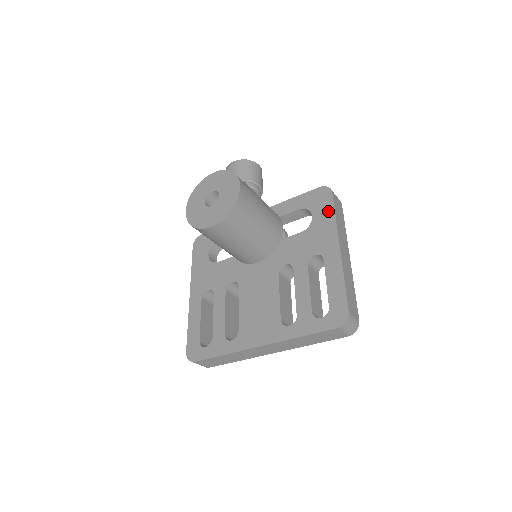
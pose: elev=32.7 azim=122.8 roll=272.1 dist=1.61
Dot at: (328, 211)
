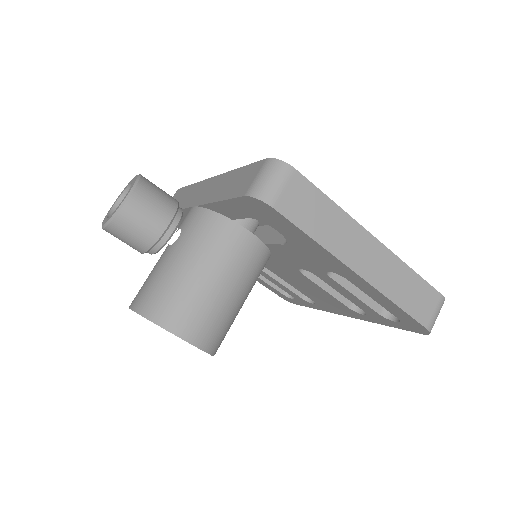
Dot at: (295, 233)
